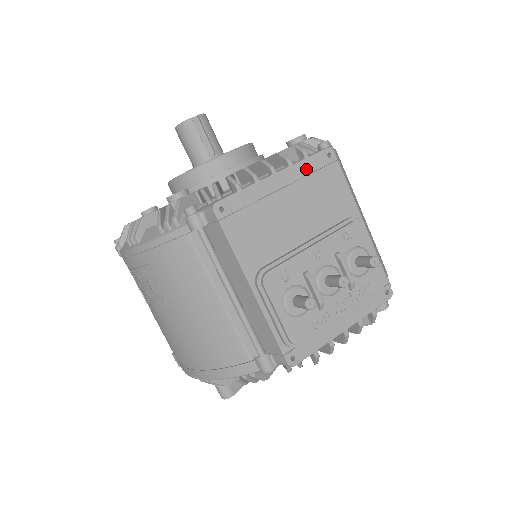
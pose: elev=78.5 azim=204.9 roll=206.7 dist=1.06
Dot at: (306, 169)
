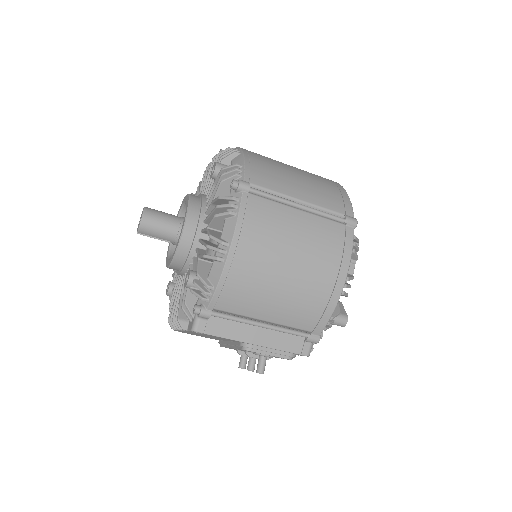
Dot at: (193, 332)
